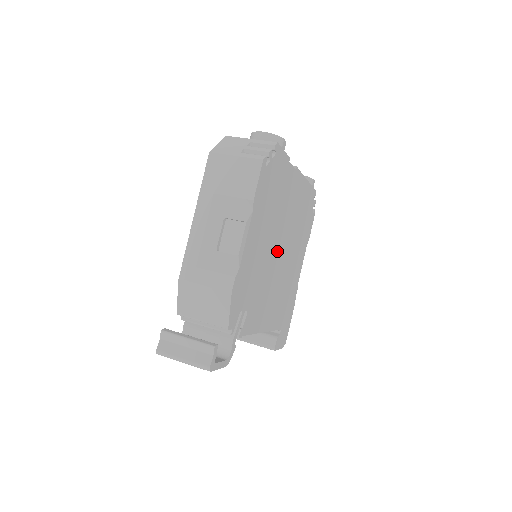
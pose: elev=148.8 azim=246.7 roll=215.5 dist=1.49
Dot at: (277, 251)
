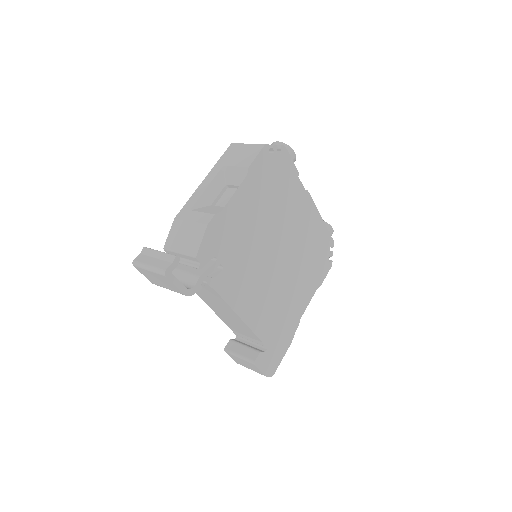
Dot at: (272, 248)
